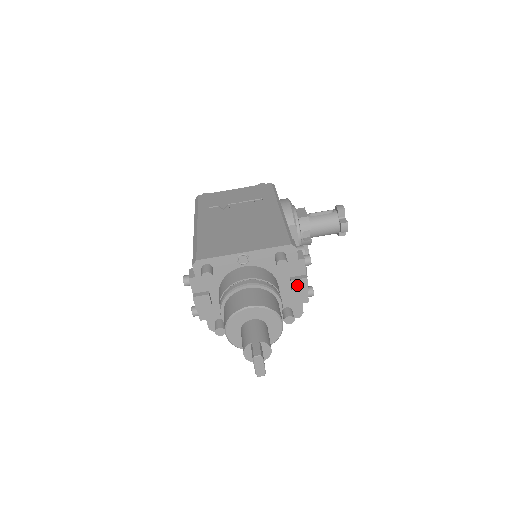
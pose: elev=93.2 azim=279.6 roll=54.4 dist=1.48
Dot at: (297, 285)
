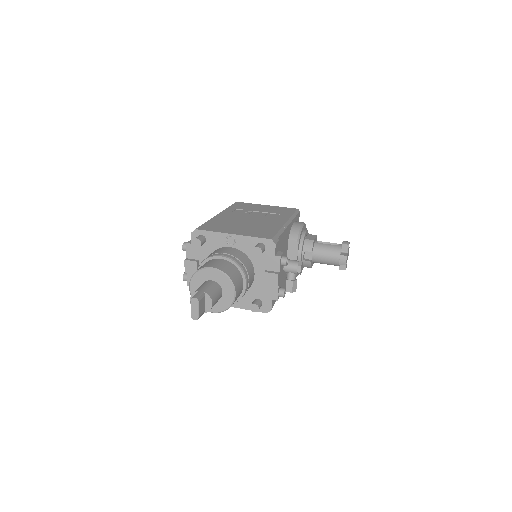
Dot at: (269, 278)
